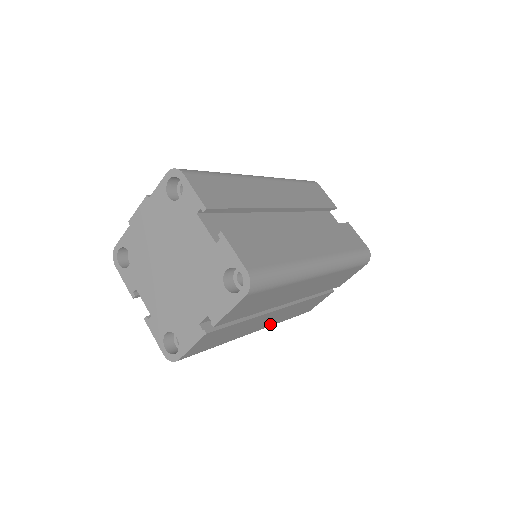
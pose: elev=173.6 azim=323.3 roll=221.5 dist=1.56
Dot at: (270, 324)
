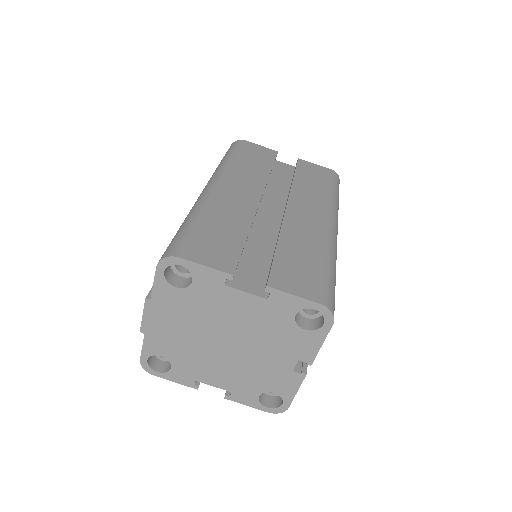
Dot at: occluded
